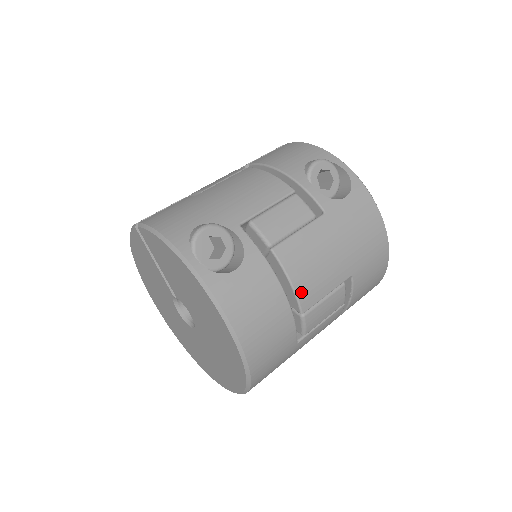
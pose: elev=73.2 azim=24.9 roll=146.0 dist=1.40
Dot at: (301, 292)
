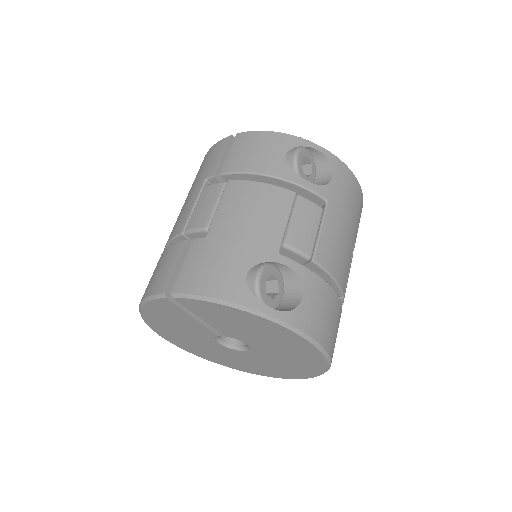
Dot at: (341, 281)
